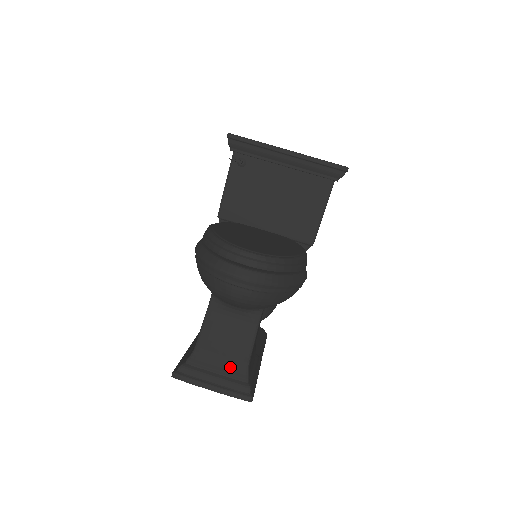
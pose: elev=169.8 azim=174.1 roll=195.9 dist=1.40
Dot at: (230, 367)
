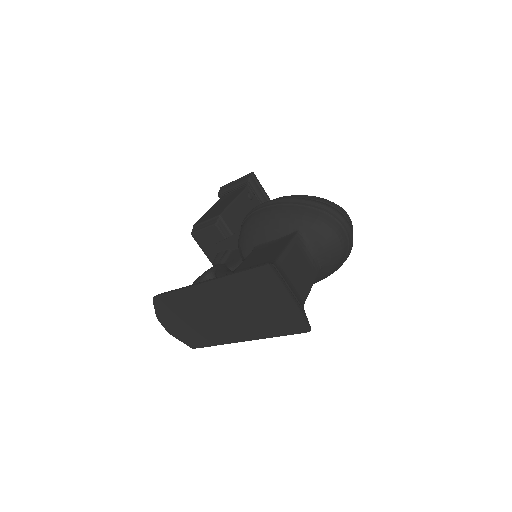
Dot at: (297, 294)
